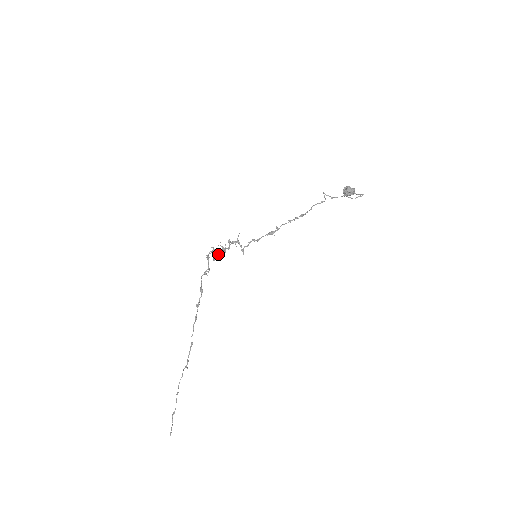
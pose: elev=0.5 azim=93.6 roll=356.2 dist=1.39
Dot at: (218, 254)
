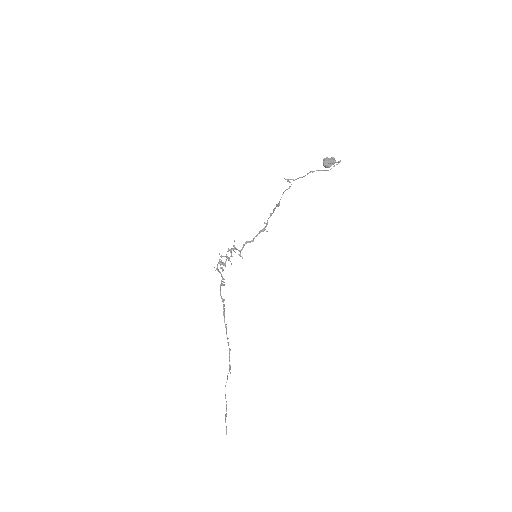
Dot at: (224, 264)
